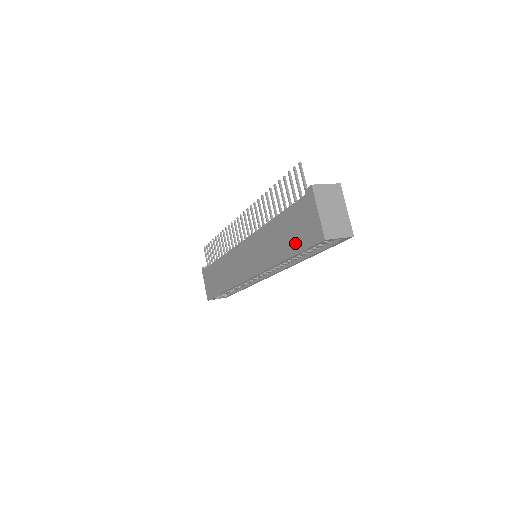
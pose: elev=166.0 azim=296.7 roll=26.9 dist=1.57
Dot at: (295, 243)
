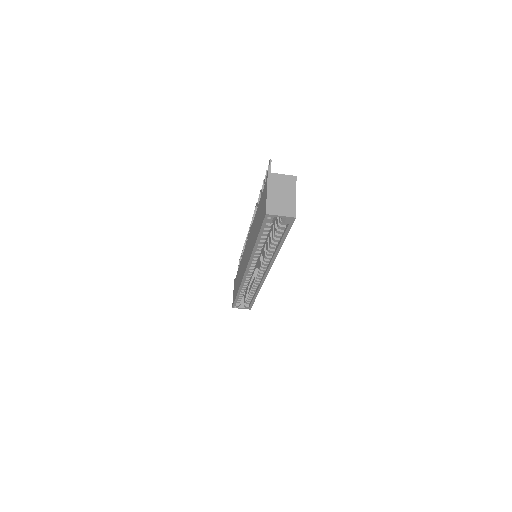
Dot at: (258, 226)
